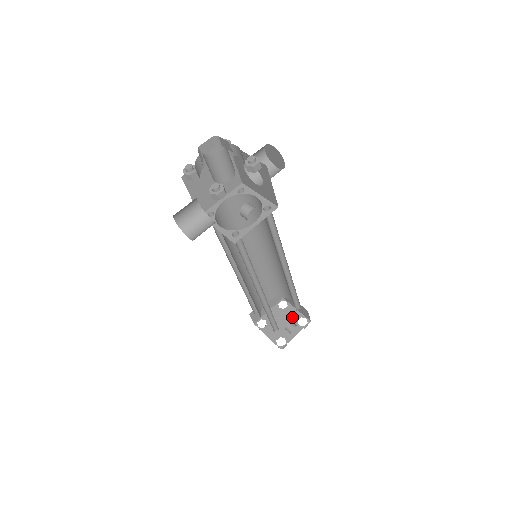
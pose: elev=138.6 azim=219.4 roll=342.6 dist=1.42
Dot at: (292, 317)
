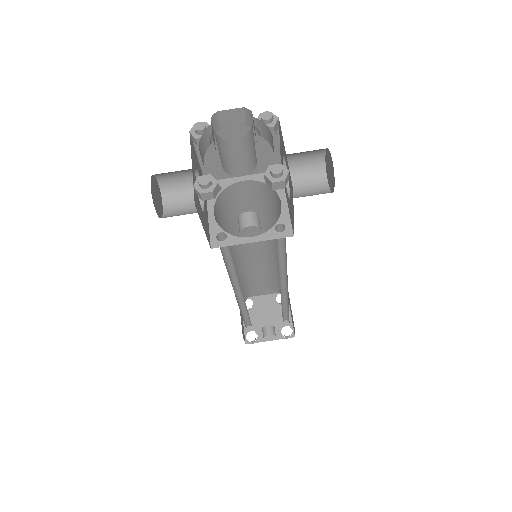
Dot at: (280, 319)
